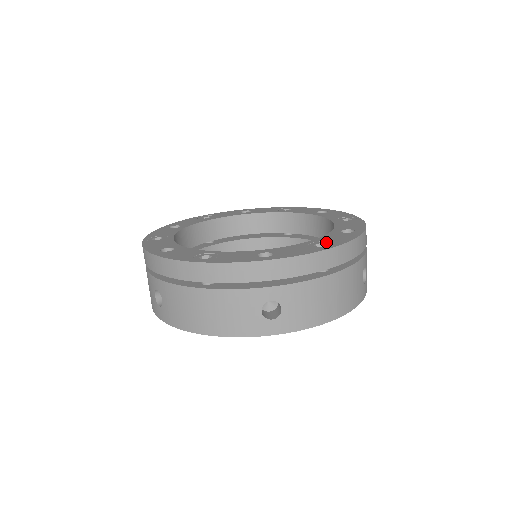
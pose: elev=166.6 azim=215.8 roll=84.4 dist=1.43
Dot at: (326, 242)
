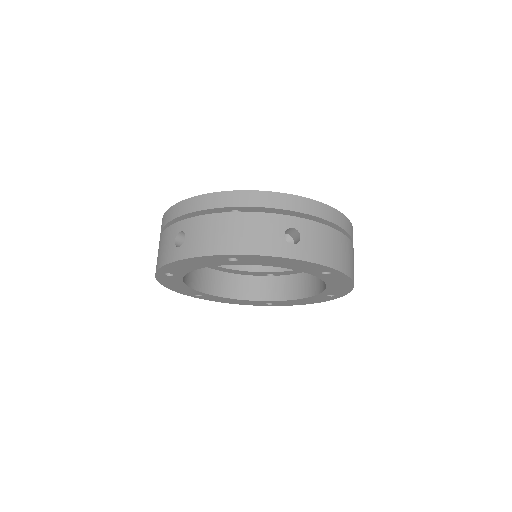
Dot at: occluded
